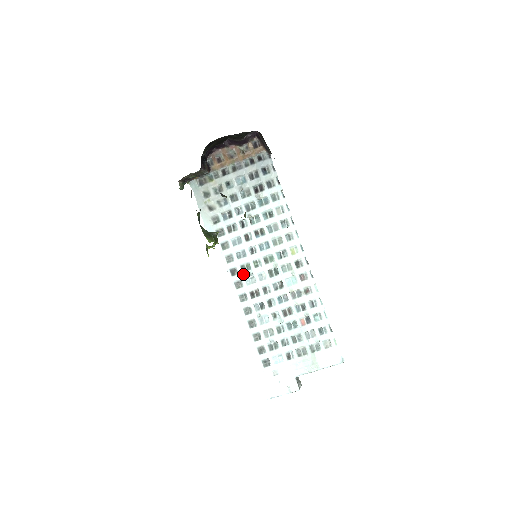
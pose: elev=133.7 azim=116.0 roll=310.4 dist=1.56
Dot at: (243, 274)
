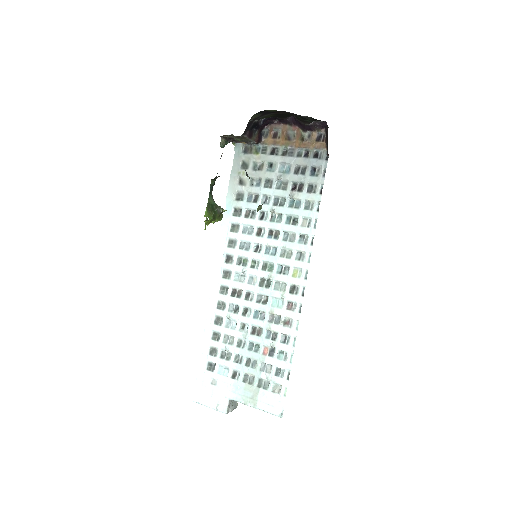
Dot at: (236, 267)
